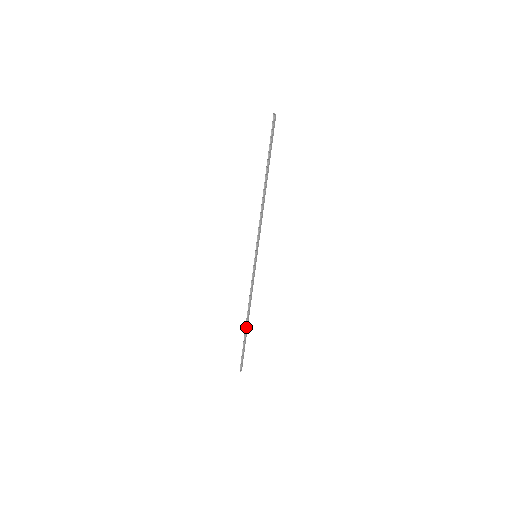
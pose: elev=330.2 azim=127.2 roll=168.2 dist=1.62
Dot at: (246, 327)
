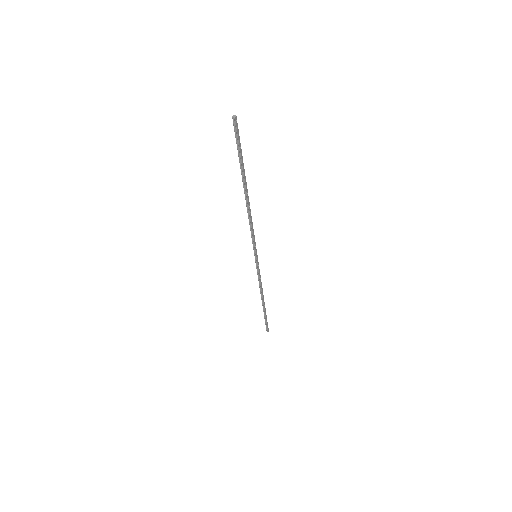
Dot at: (263, 306)
